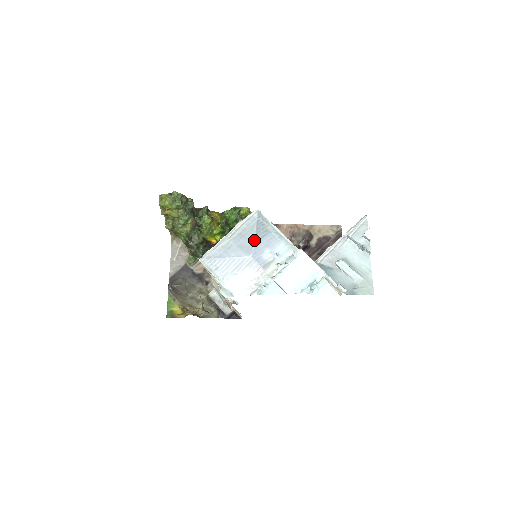
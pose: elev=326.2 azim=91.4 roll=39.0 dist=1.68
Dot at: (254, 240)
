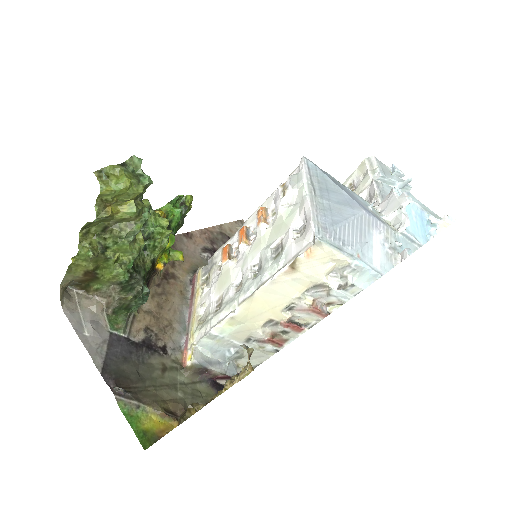
Dot at: (345, 191)
